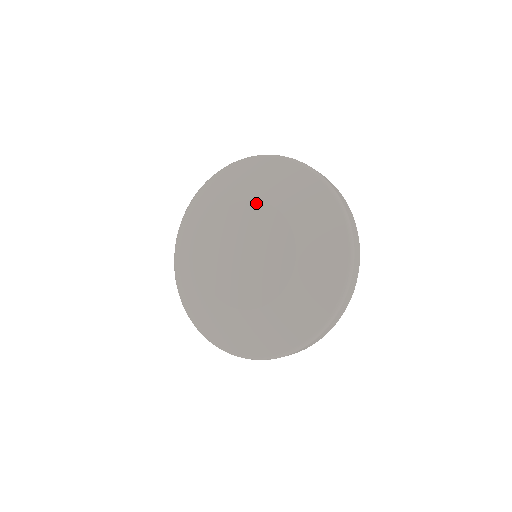
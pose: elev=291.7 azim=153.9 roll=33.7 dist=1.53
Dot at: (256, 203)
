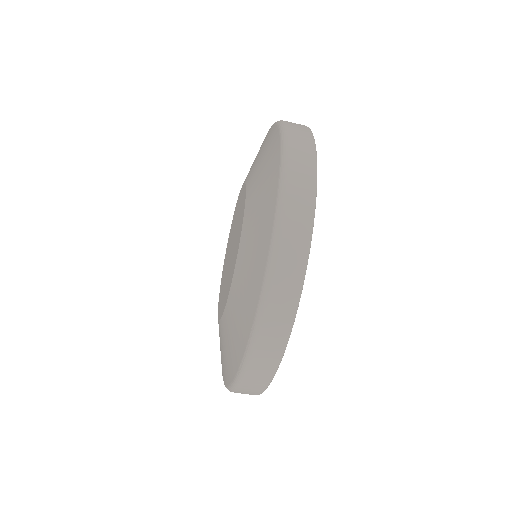
Dot at: (245, 189)
